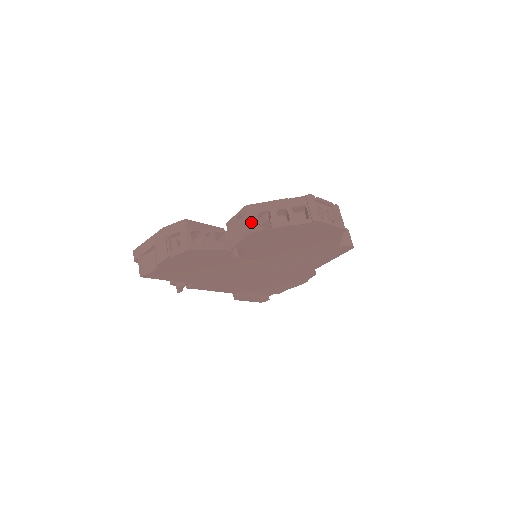
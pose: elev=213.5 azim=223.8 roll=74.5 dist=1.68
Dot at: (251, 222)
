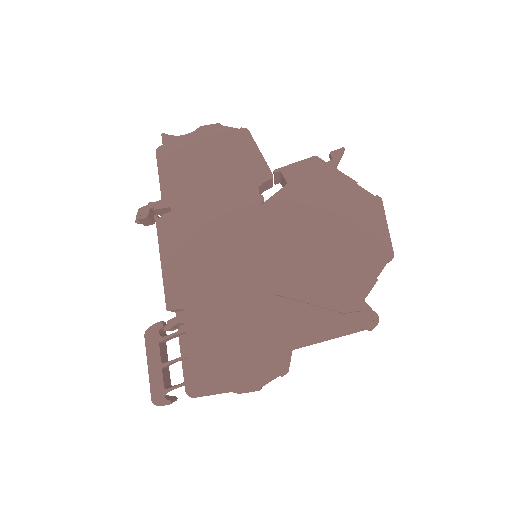
Dot at: occluded
